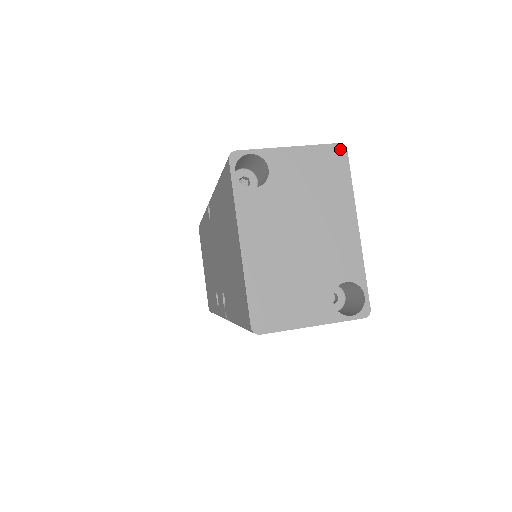
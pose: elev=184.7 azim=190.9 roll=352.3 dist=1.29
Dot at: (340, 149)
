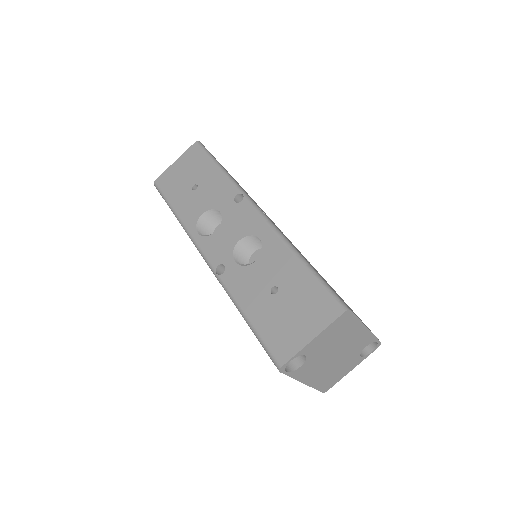
Dot at: (346, 314)
